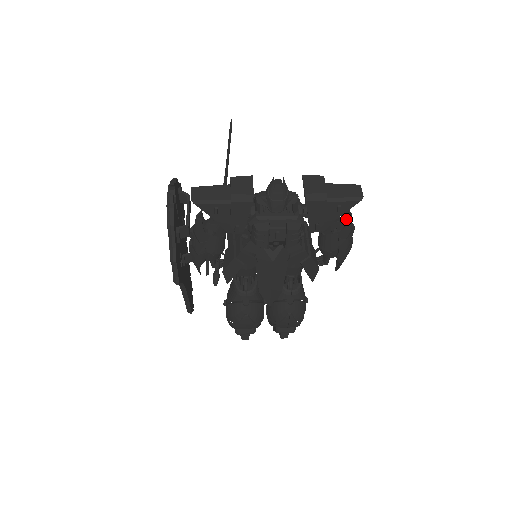
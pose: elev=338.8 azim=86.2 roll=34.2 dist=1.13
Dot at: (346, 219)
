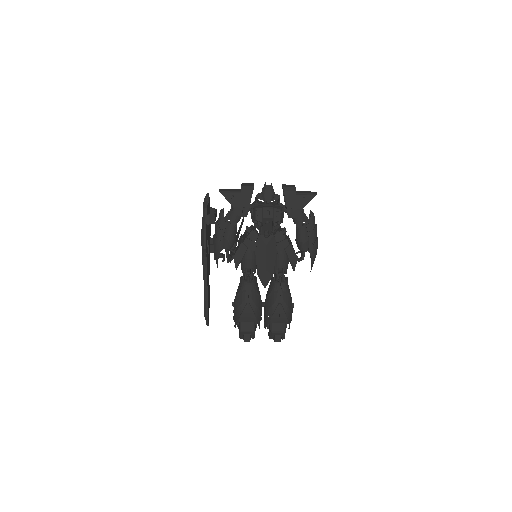
Dot at: (310, 215)
